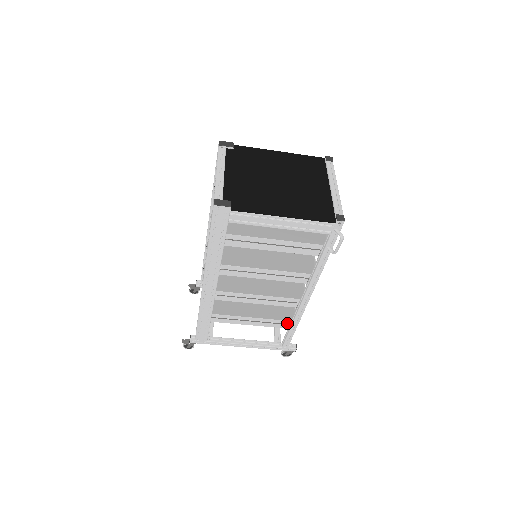
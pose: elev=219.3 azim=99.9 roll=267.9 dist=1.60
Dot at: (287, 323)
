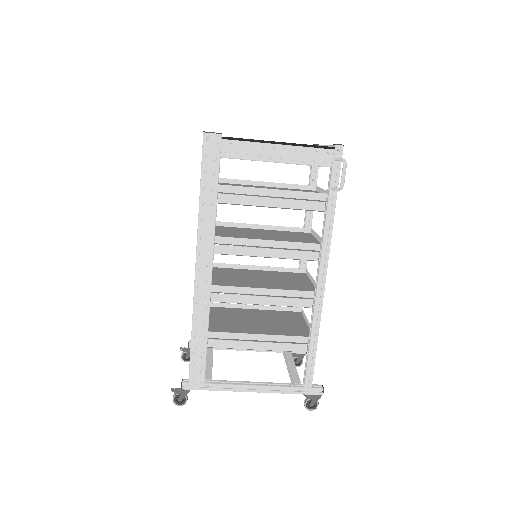
Dot at: (304, 341)
